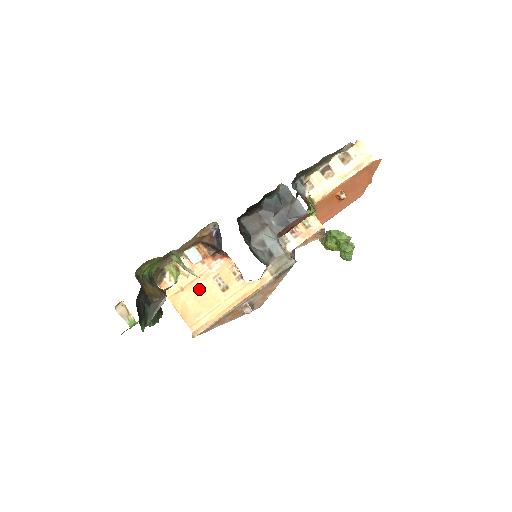
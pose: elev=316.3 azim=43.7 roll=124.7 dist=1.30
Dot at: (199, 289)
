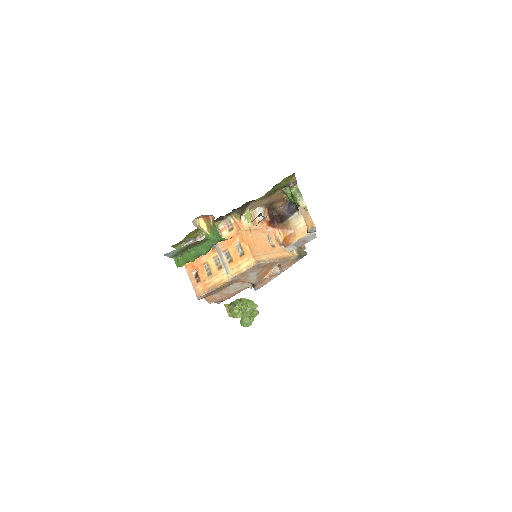
Dot at: (260, 236)
